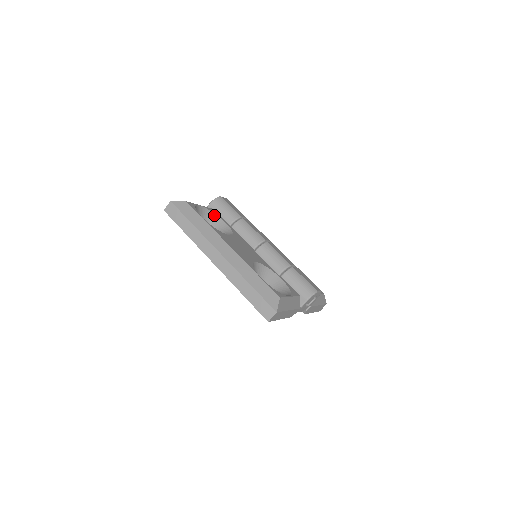
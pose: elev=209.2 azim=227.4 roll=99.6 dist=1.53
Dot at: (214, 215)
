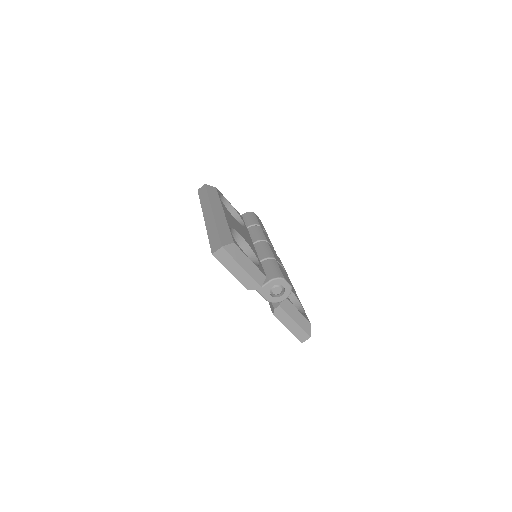
Dot at: (238, 216)
